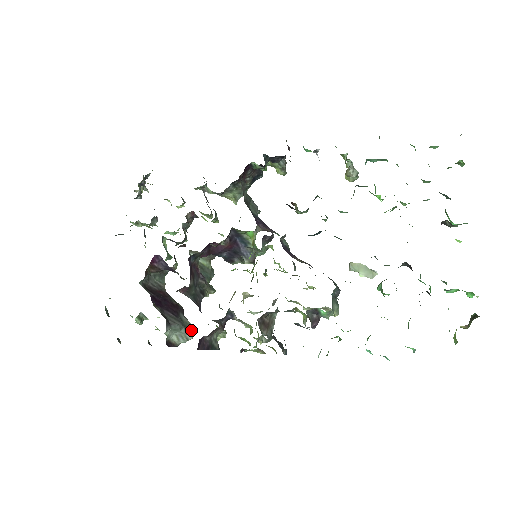
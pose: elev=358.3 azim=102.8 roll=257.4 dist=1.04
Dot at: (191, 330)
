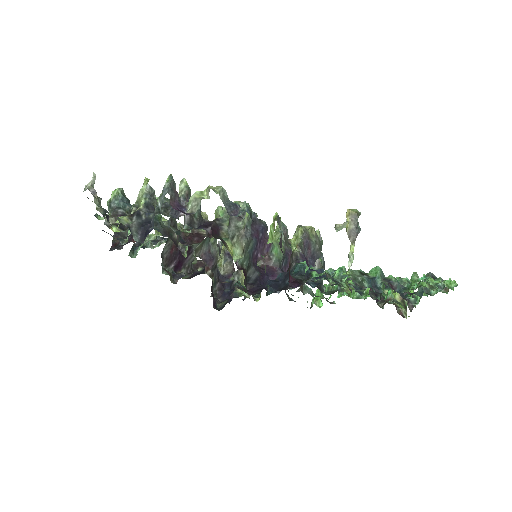
Dot at: occluded
